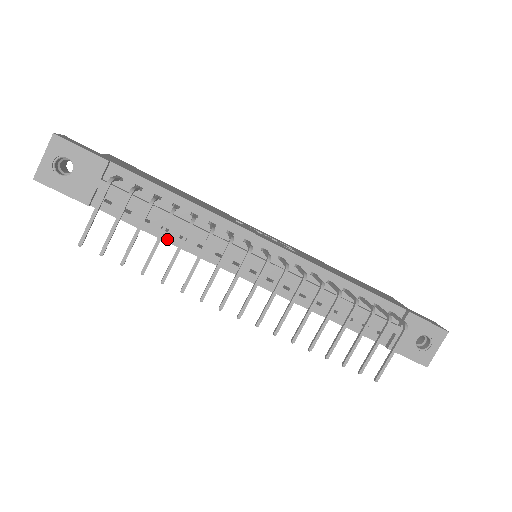
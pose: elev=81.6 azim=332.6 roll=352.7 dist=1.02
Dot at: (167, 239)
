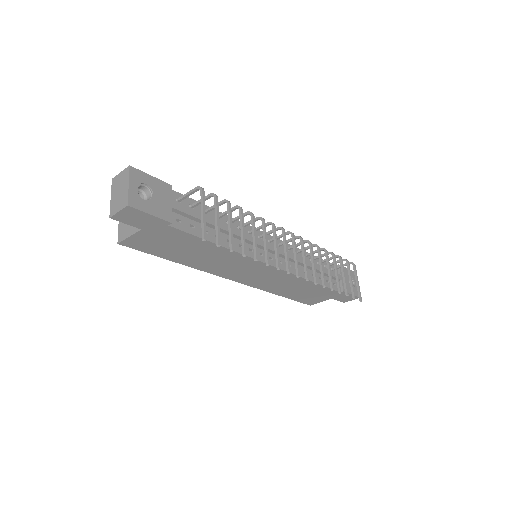
Dot at: (222, 244)
